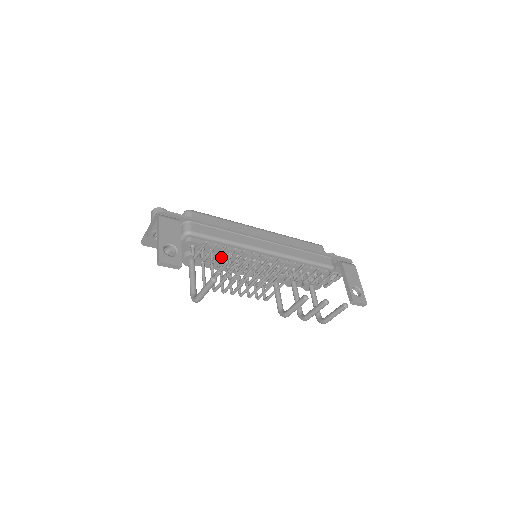
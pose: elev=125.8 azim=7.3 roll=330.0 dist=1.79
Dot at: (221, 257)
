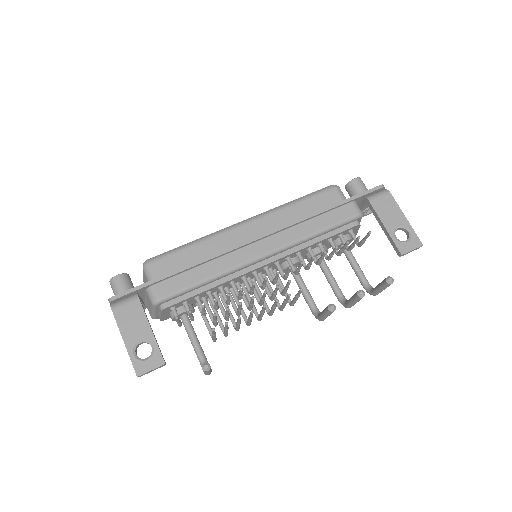
Dot at: (211, 299)
